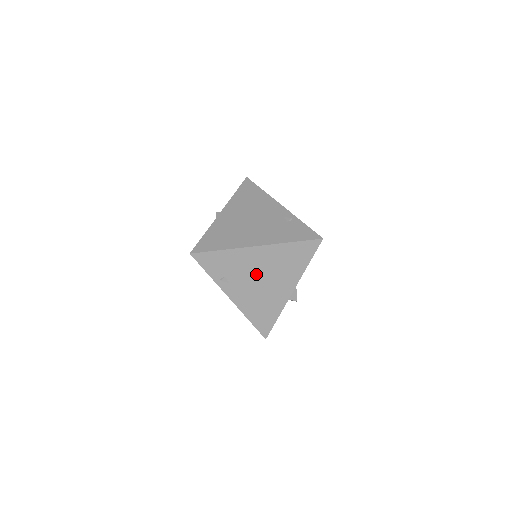
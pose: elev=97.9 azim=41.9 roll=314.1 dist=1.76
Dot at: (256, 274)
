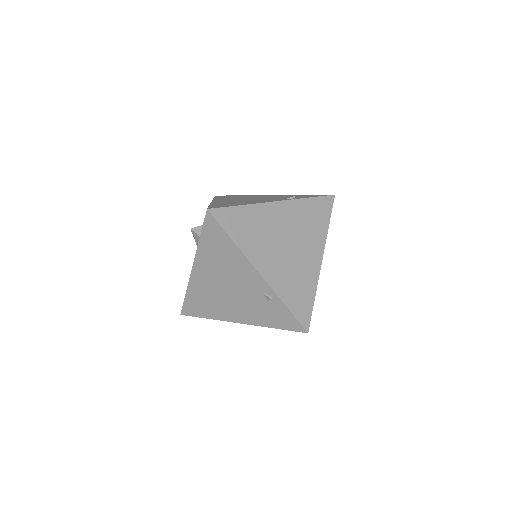
Dot at: occluded
